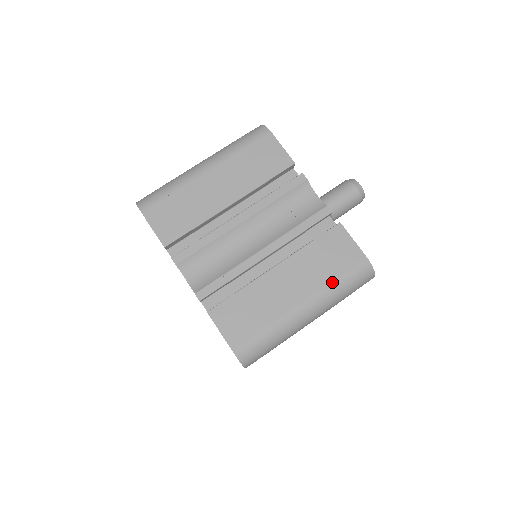
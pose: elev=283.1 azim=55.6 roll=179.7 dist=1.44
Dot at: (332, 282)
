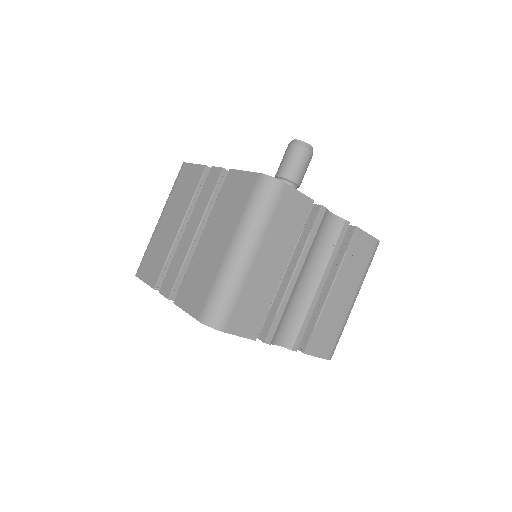
Dot at: (364, 272)
